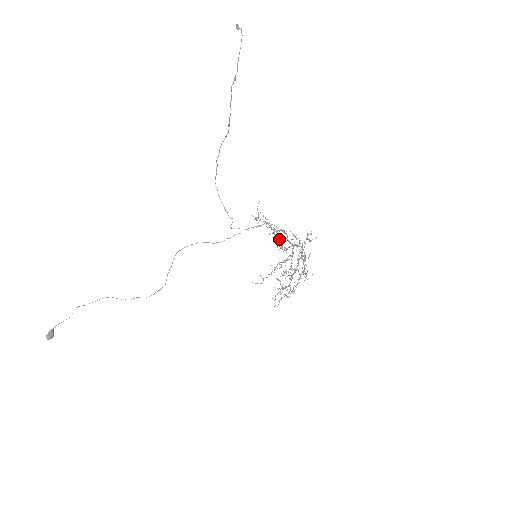
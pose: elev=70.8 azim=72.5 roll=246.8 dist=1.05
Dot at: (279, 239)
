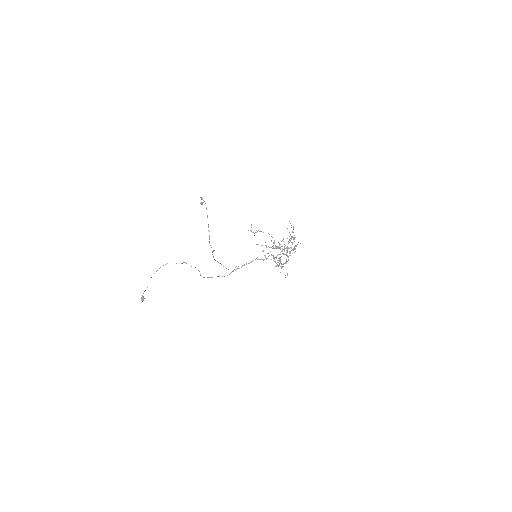
Dot at: (272, 237)
